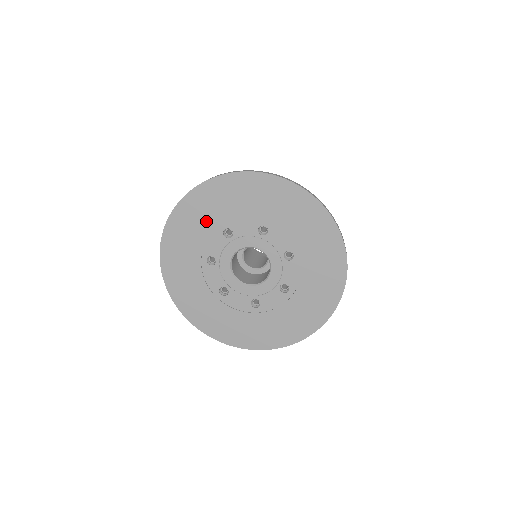
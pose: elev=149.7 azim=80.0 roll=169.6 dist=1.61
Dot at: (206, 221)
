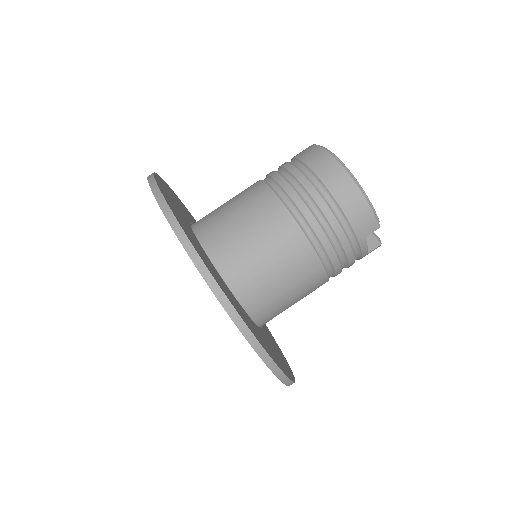
Dot at: occluded
